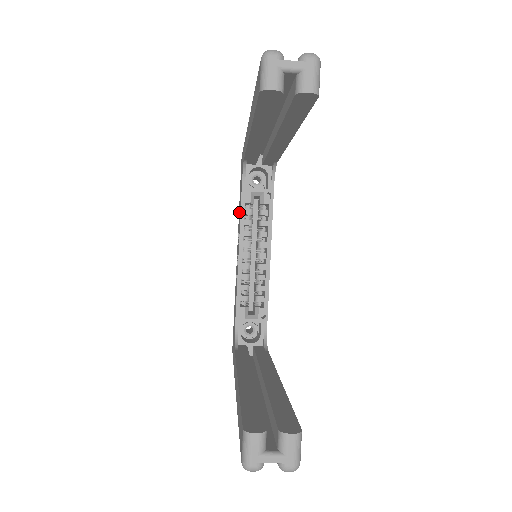
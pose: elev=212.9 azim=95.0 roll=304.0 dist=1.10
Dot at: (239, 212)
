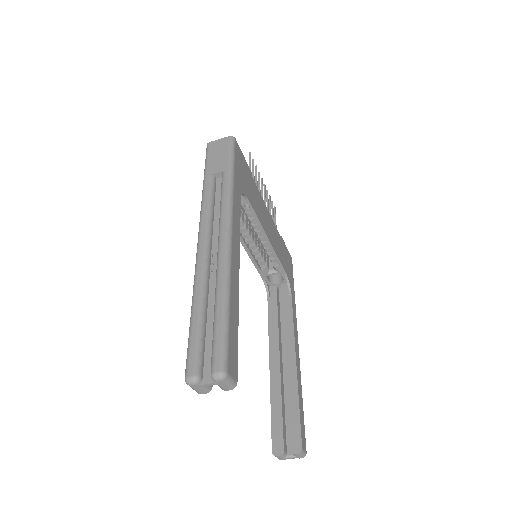
Dot at: occluded
